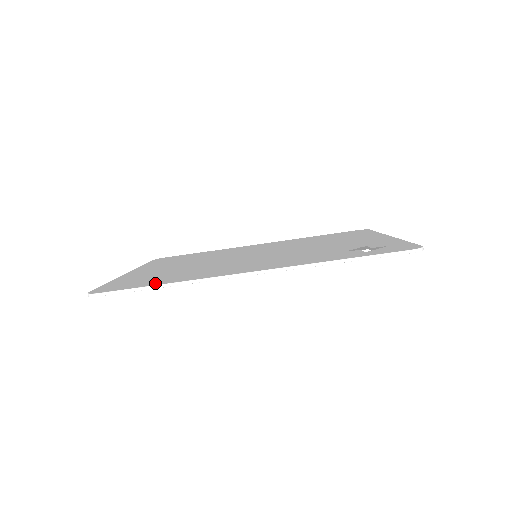
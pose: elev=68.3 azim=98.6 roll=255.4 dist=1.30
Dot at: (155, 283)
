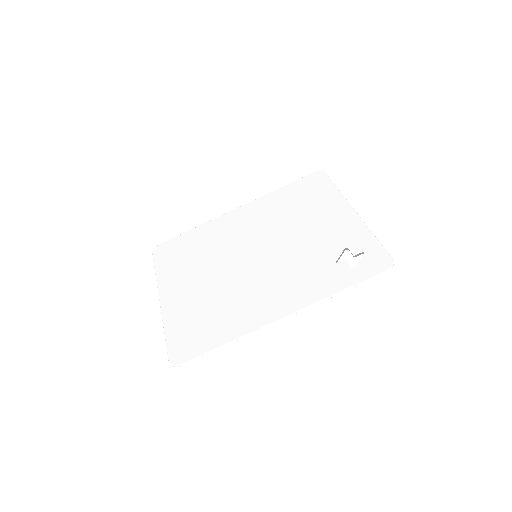
Dot at: (215, 342)
